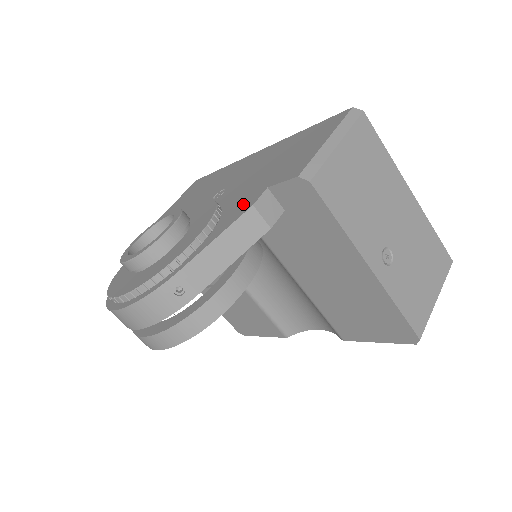
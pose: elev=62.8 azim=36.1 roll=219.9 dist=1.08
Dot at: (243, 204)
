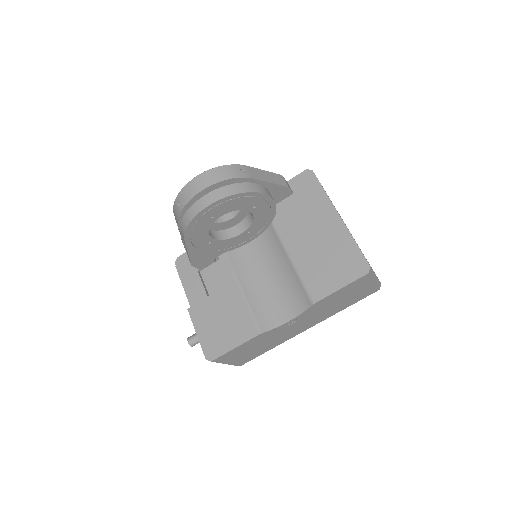
Dot at: occluded
